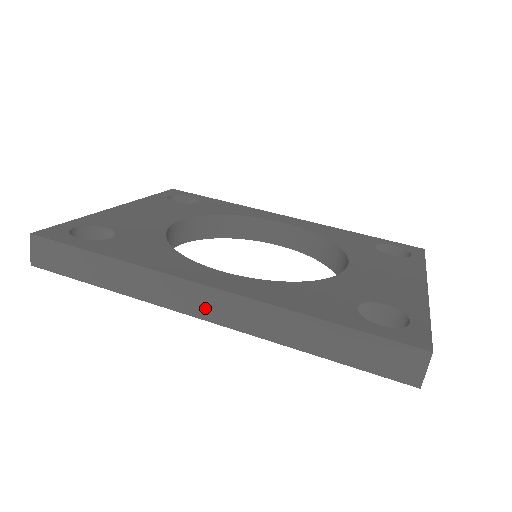
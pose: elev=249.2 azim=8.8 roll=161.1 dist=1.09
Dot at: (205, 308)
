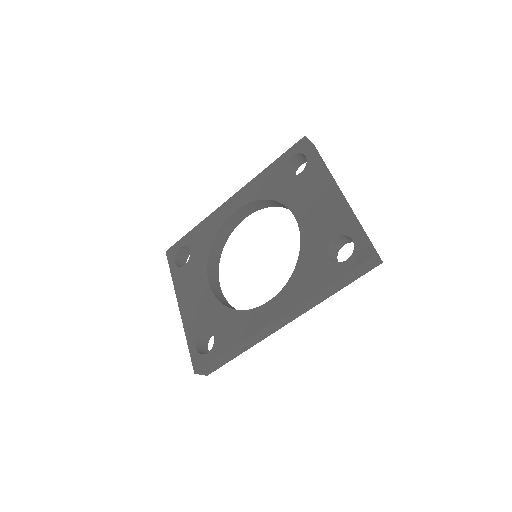
Dot at: (284, 323)
